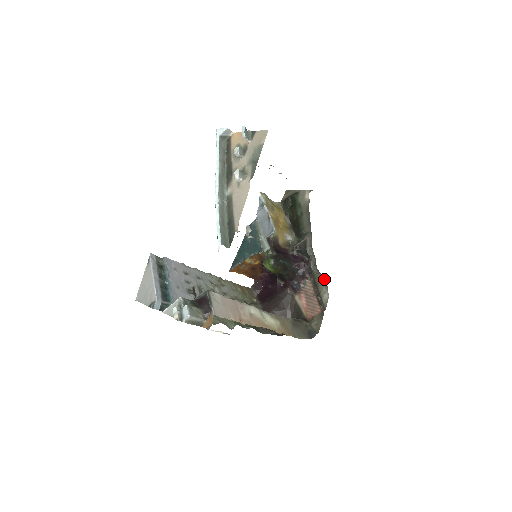
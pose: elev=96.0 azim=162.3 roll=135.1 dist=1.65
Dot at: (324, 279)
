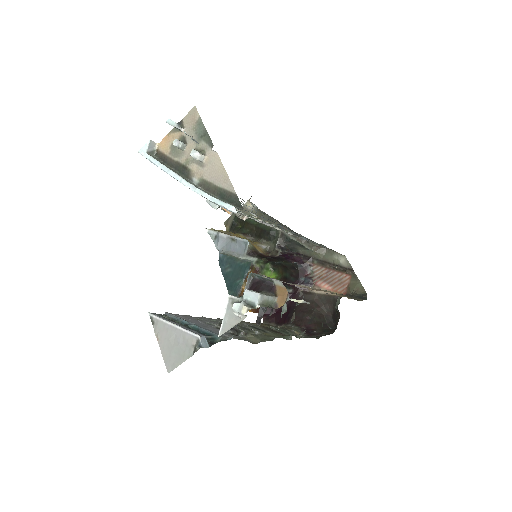
Dot at: (327, 250)
